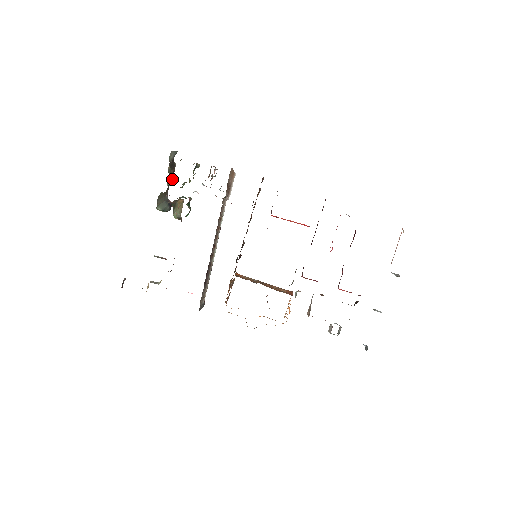
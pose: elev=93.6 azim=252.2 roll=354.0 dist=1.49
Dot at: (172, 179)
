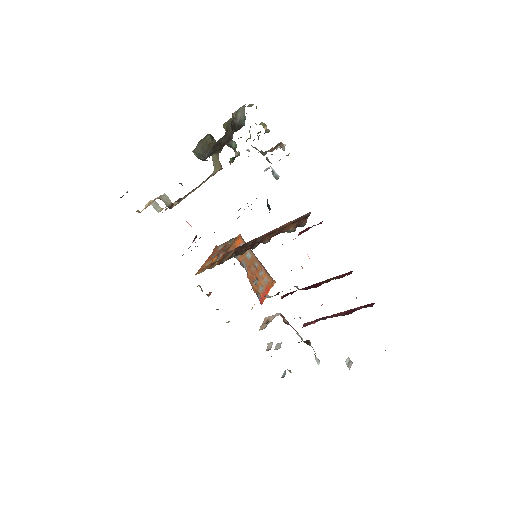
Dot at: occluded
